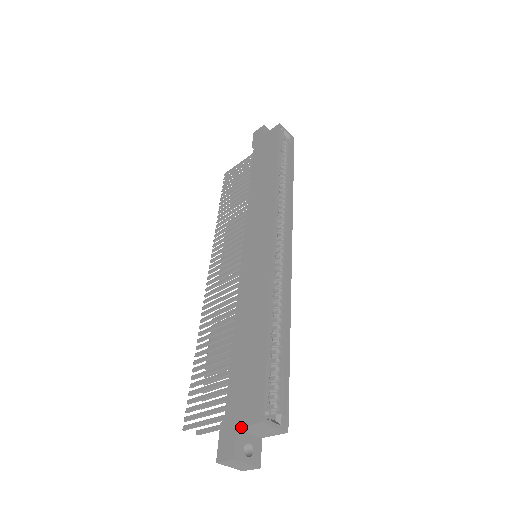
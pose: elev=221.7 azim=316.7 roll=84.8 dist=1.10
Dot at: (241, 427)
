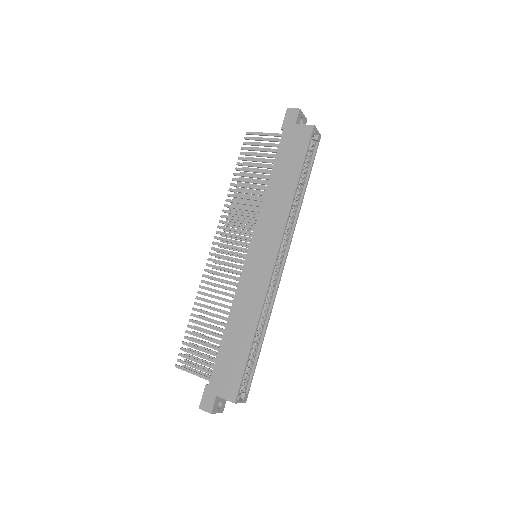
Dot at: (220, 397)
